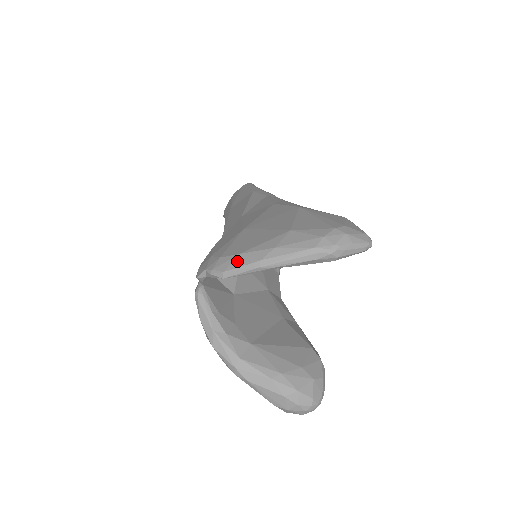
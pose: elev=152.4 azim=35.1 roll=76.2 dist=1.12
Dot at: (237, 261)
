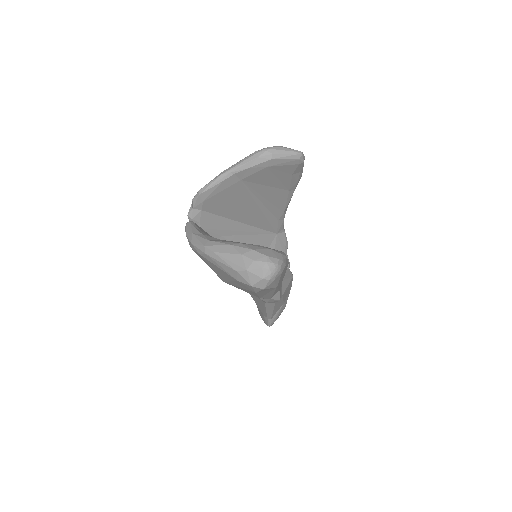
Dot at: occluded
